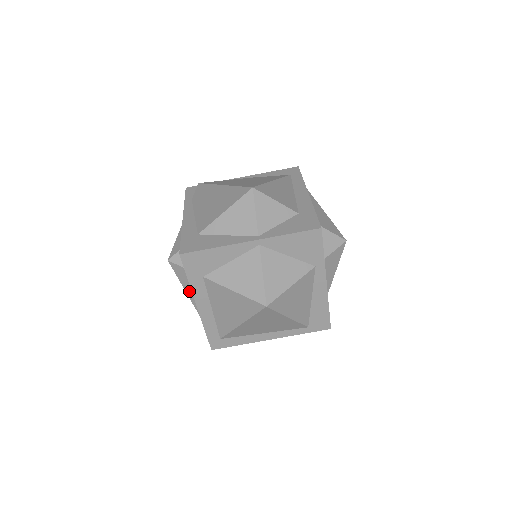
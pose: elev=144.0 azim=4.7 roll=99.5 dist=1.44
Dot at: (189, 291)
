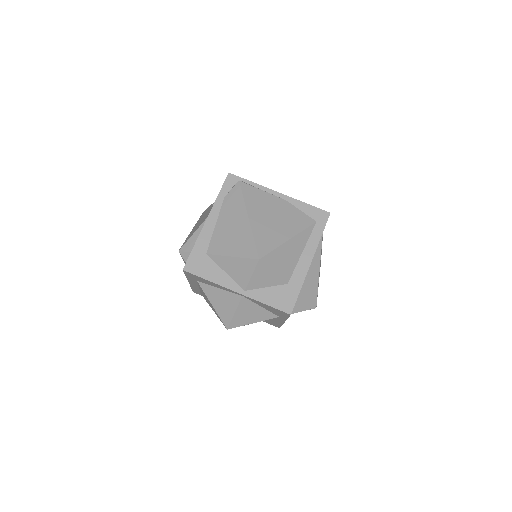
Dot at: occluded
